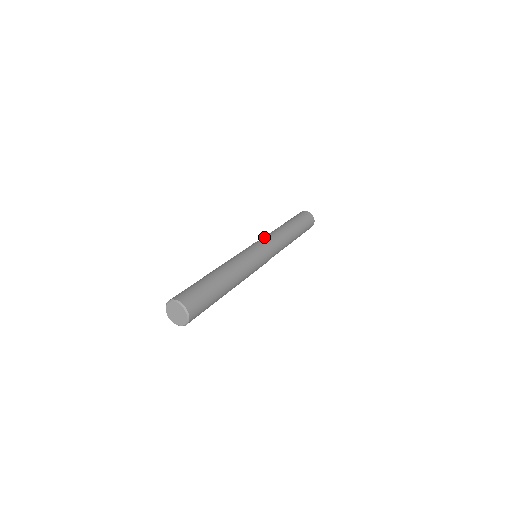
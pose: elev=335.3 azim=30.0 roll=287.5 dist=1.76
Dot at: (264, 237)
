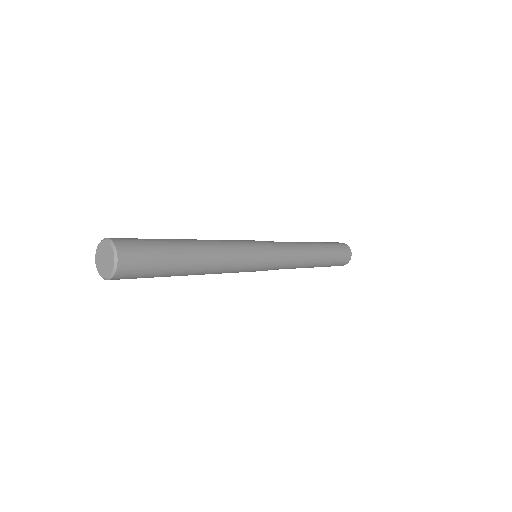
Dot at: occluded
